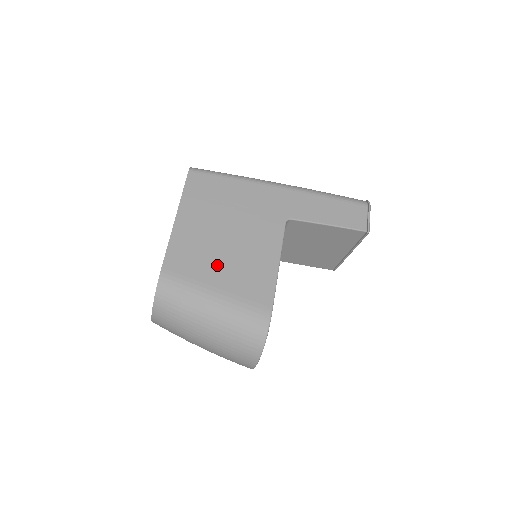
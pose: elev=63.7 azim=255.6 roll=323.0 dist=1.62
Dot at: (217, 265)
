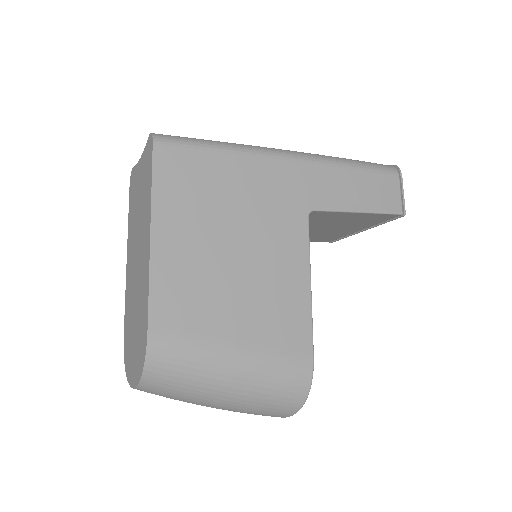
Dot at: (230, 304)
